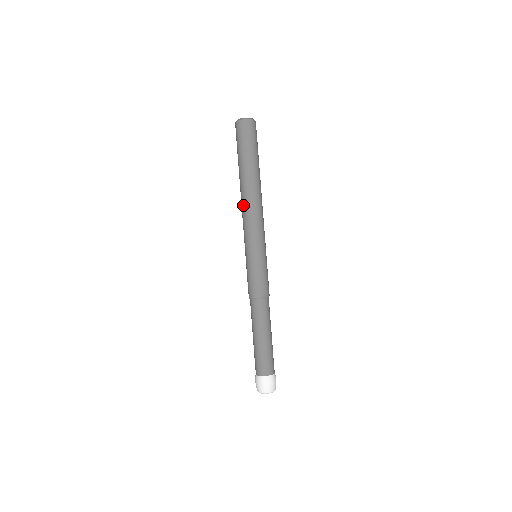
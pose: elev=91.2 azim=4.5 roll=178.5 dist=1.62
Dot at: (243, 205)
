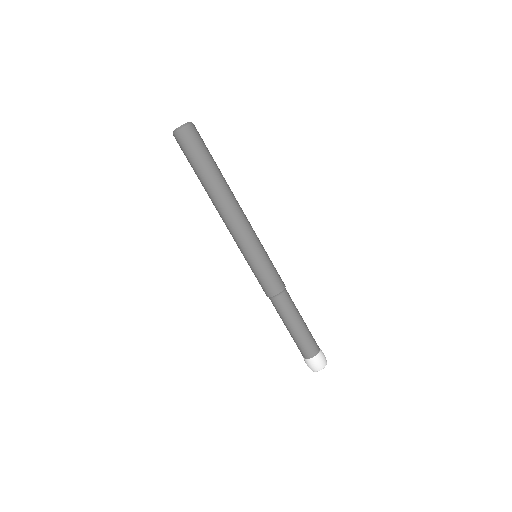
Dot at: (223, 215)
